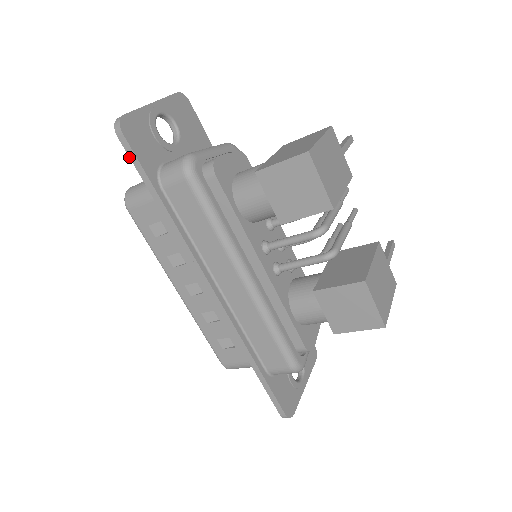
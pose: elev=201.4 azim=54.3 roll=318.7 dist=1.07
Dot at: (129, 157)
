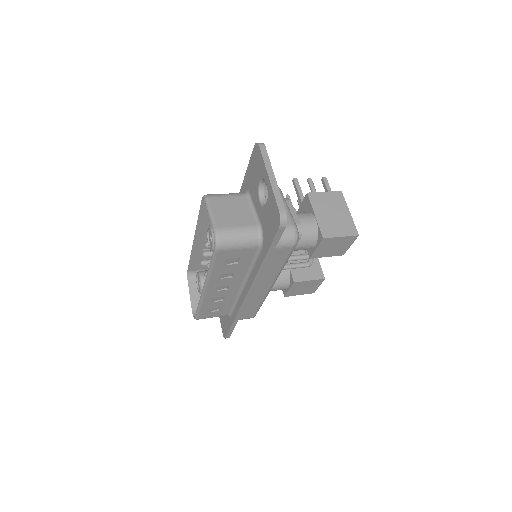
Dot at: (274, 239)
